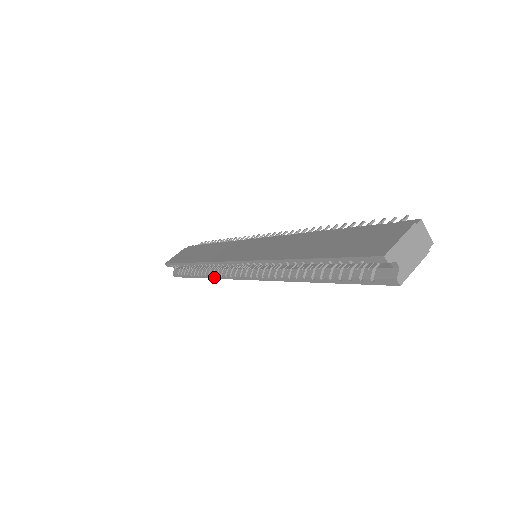
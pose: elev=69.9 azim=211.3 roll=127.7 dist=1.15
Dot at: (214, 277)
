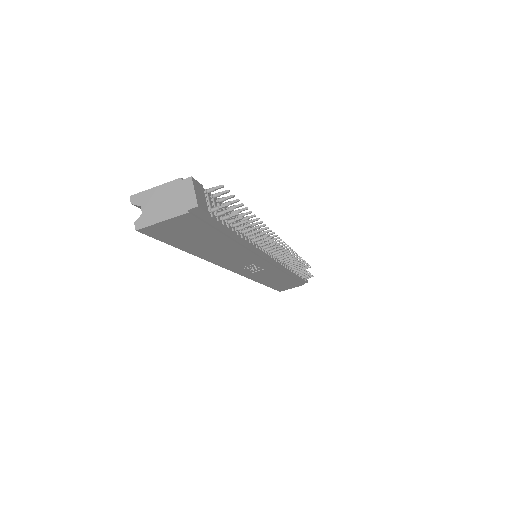
Dot at: occluded
